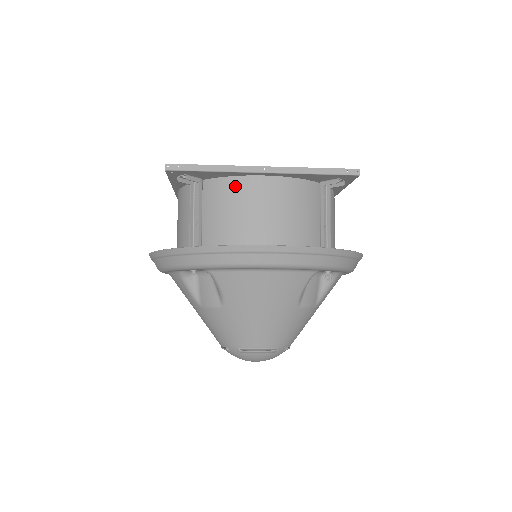
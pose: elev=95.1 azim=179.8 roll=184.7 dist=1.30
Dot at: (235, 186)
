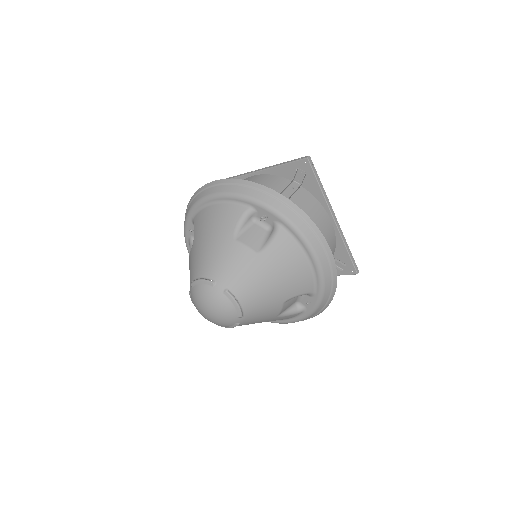
Dot at: occluded
